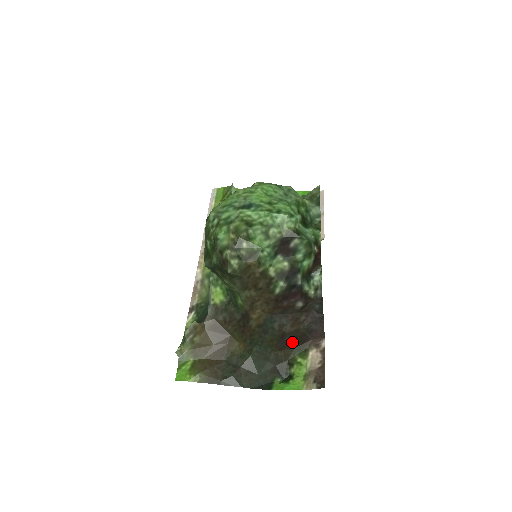
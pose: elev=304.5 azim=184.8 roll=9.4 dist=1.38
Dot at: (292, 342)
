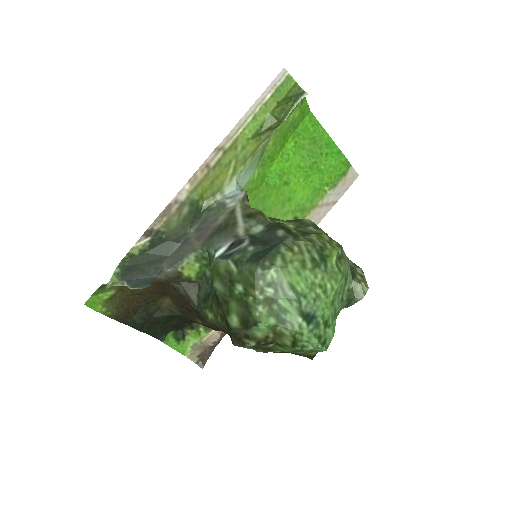
Dot at: occluded
